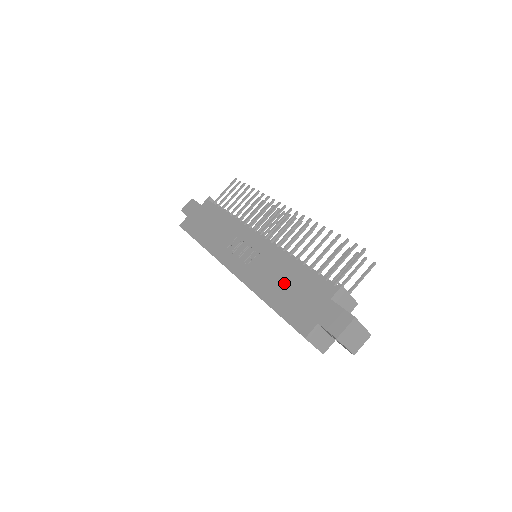
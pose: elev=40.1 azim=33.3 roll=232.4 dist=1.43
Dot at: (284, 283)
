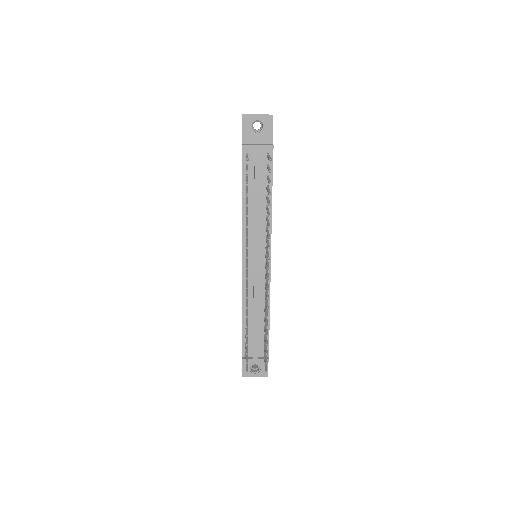
Dot at: occluded
